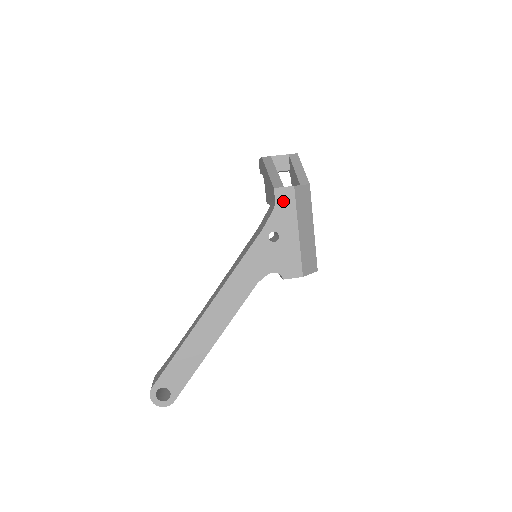
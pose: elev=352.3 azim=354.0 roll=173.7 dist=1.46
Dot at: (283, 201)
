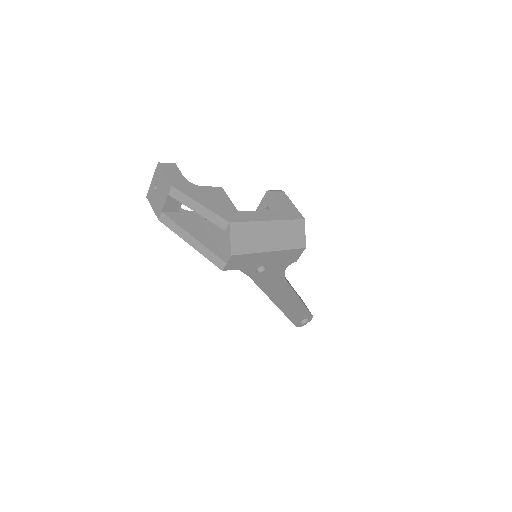
Dot at: (238, 264)
